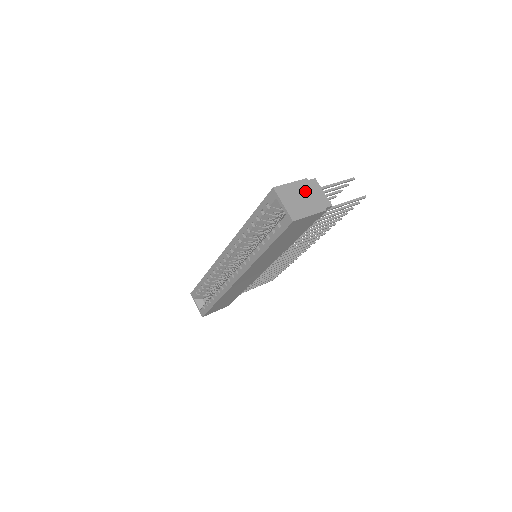
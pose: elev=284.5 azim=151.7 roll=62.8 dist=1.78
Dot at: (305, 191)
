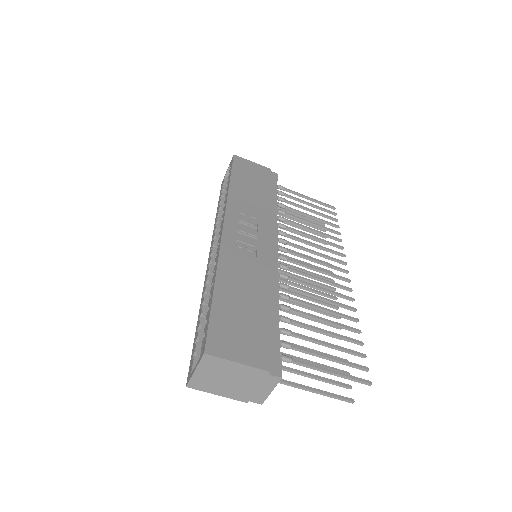
Dot at: (246, 378)
